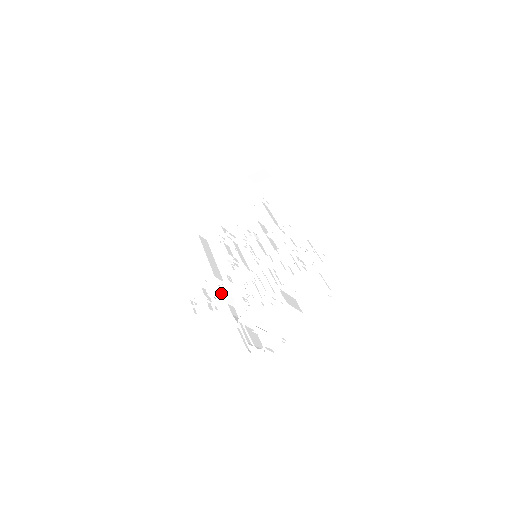
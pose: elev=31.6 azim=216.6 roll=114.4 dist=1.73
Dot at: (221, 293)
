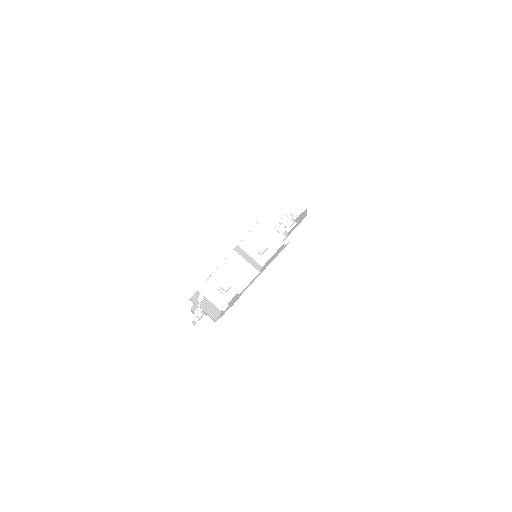
Dot at: occluded
